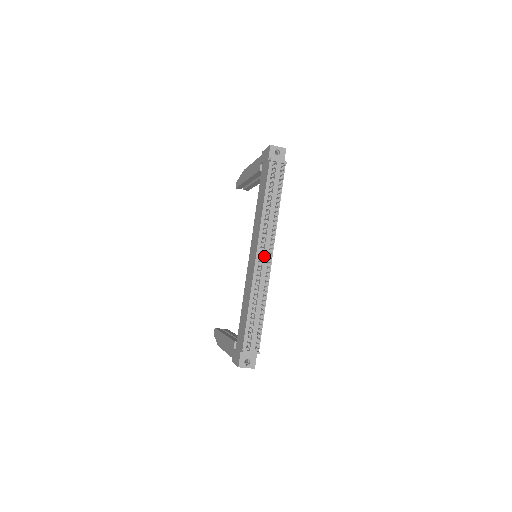
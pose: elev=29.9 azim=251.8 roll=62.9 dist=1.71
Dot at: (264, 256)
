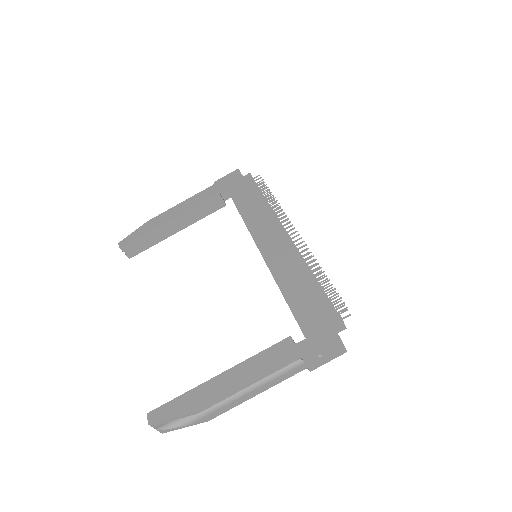
Dot at: (290, 237)
